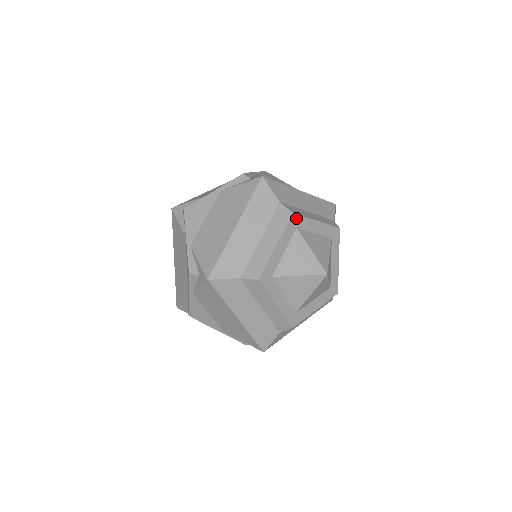
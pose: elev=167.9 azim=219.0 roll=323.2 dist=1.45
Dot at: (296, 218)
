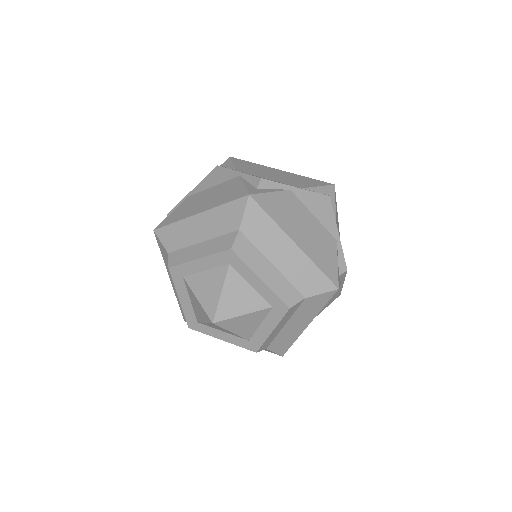
Dot at: (233, 256)
